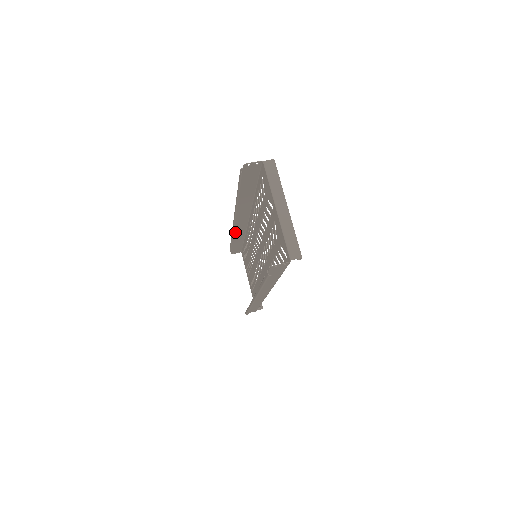
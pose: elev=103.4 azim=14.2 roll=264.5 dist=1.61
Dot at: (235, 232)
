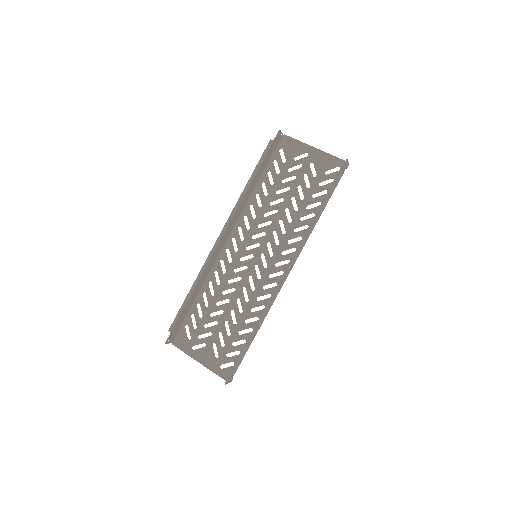
Dot at: (206, 267)
